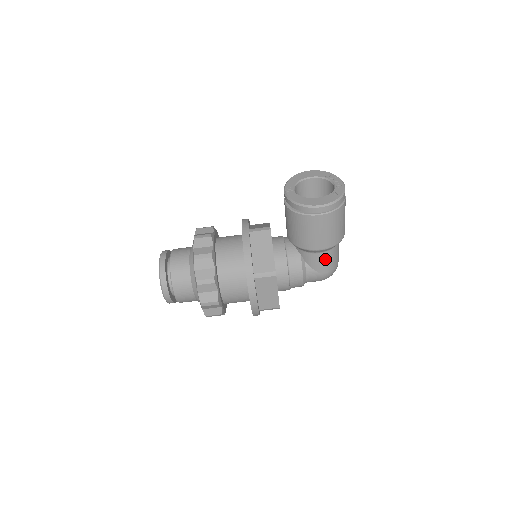
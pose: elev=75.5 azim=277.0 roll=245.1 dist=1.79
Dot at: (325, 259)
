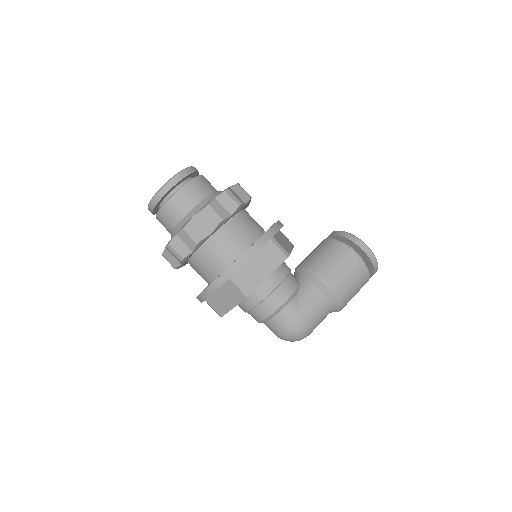
Dot at: (317, 306)
